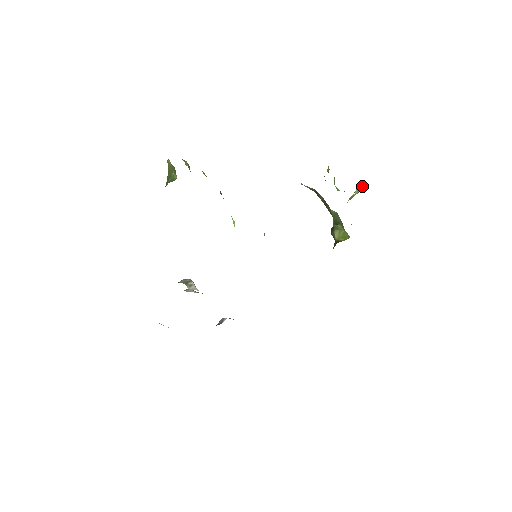
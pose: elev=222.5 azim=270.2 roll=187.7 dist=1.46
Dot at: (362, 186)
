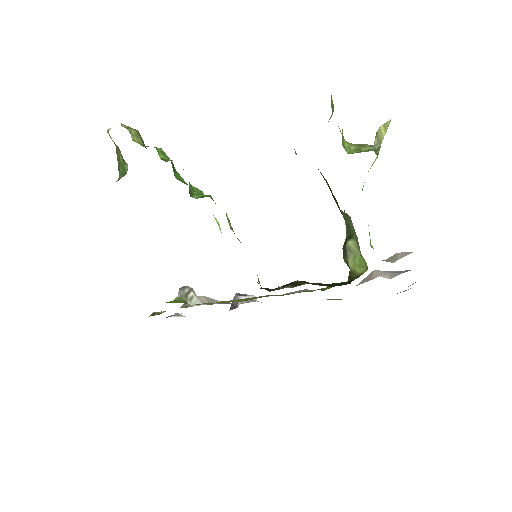
Dot at: (384, 131)
